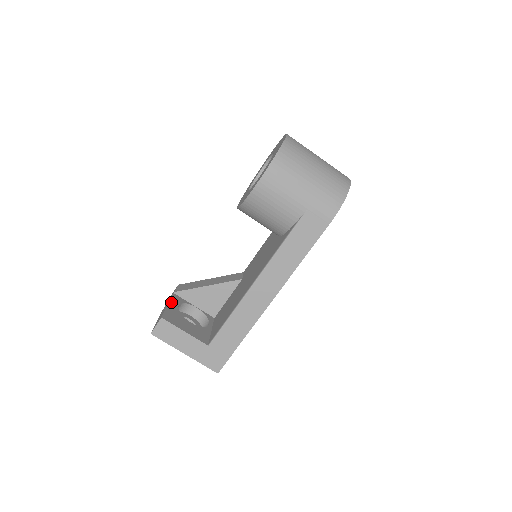
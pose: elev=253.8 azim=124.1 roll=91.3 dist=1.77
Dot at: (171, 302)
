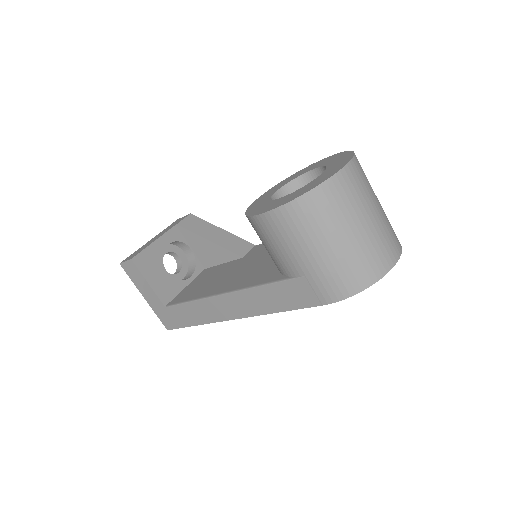
Dot at: (162, 238)
